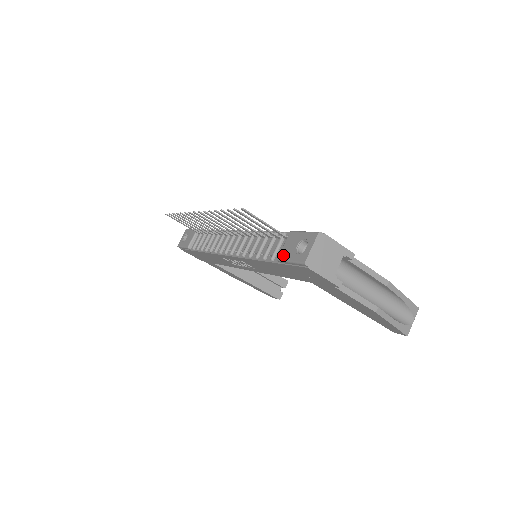
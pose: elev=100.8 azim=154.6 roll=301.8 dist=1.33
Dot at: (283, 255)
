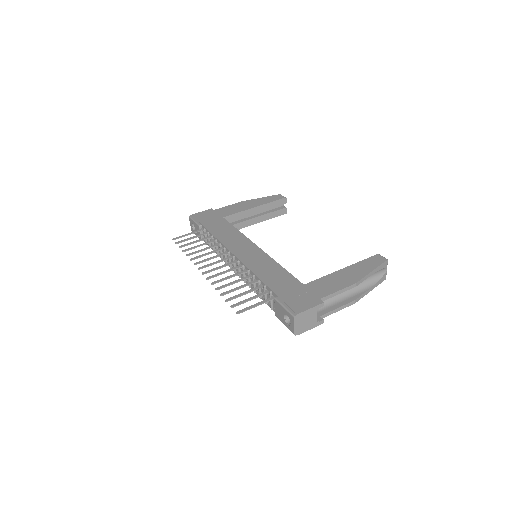
Dot at: (278, 317)
